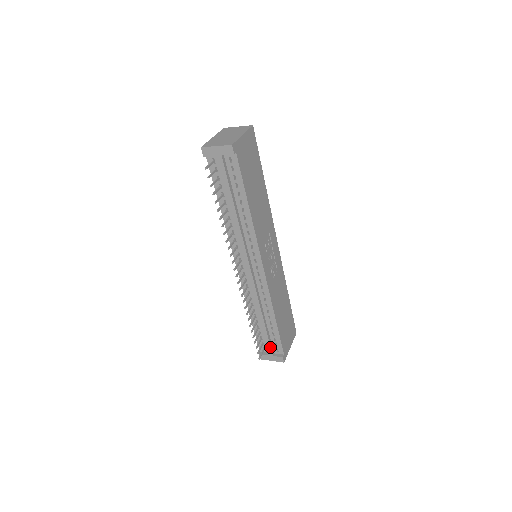
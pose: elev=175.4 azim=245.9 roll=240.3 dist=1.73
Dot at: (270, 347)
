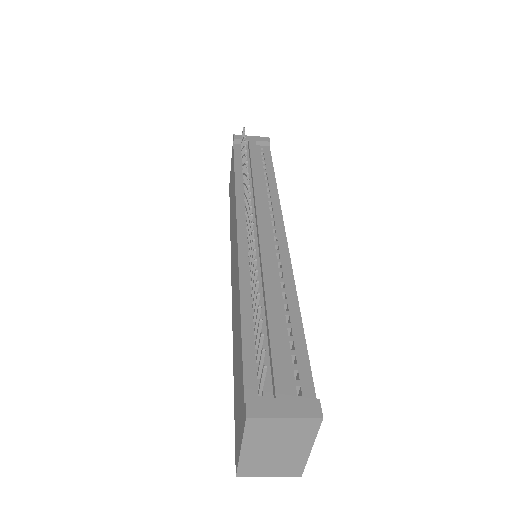
Dot at: (284, 370)
